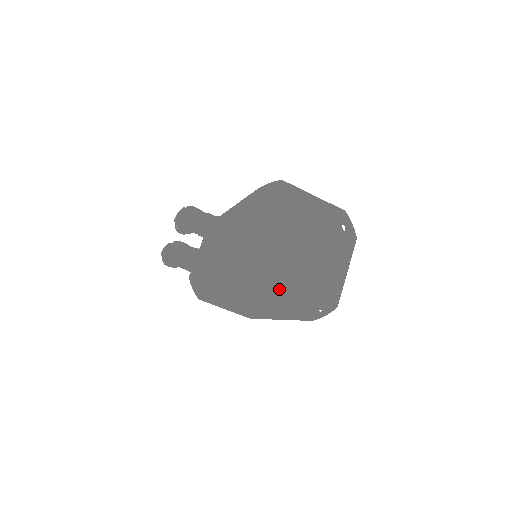
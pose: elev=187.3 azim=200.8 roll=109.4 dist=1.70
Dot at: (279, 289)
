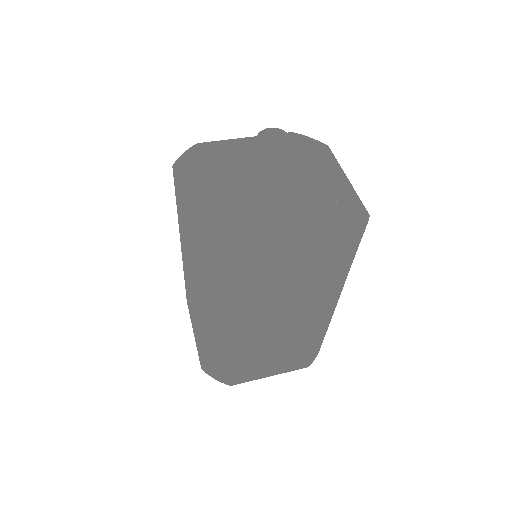
Dot at: (205, 193)
